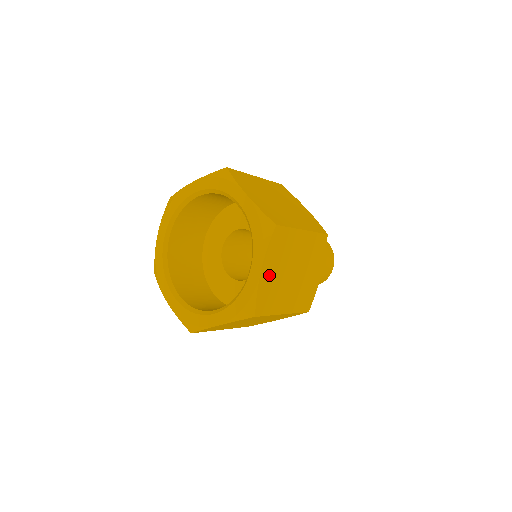
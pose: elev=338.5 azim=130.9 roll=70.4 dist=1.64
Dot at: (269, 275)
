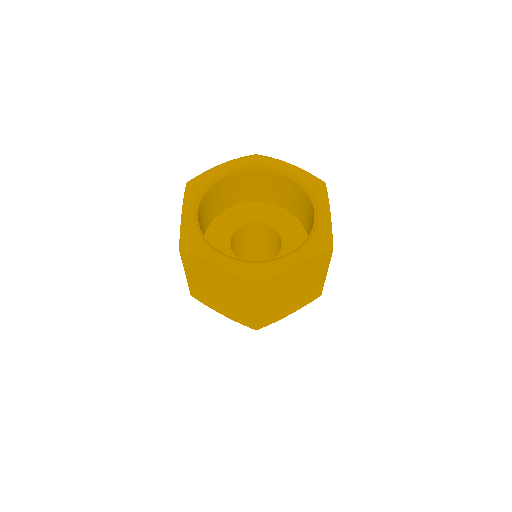
Dot at: occluded
